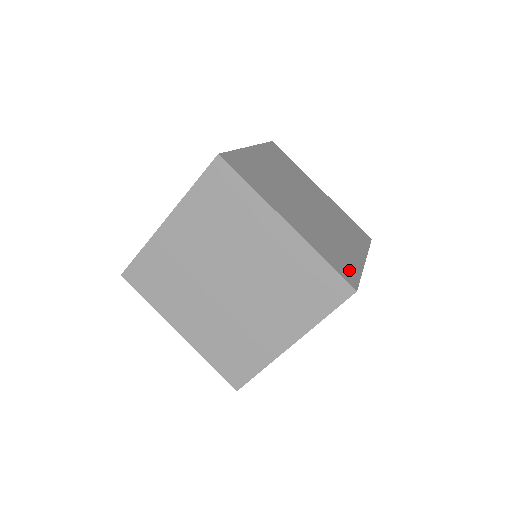
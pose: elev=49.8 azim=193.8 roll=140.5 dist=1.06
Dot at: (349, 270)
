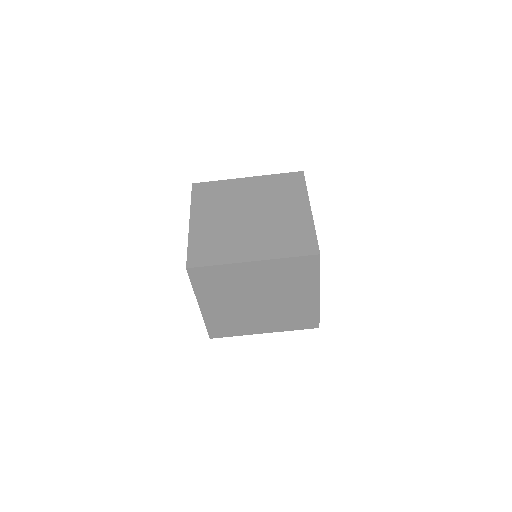
Dot at: occluded
